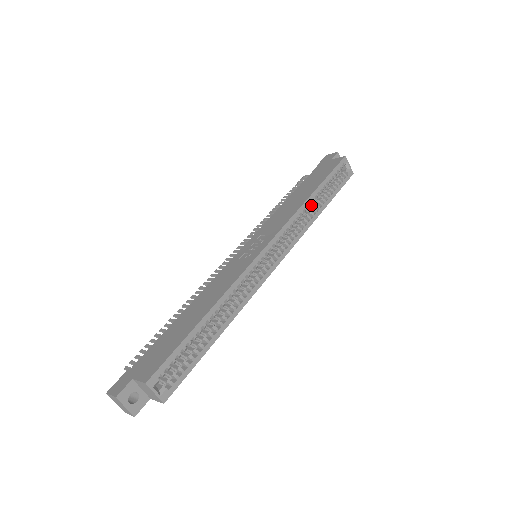
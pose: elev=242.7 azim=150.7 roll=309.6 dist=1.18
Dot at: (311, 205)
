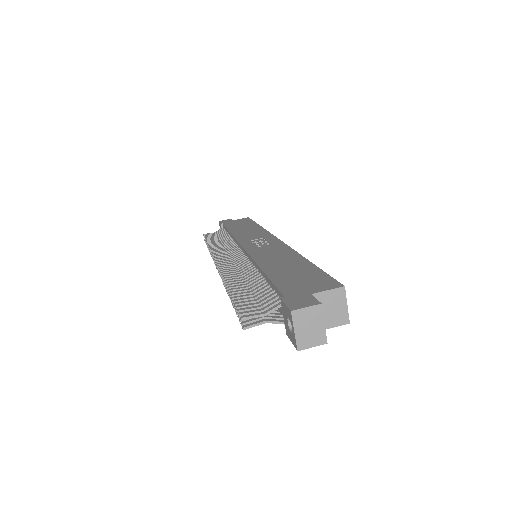
Dot at: occluded
